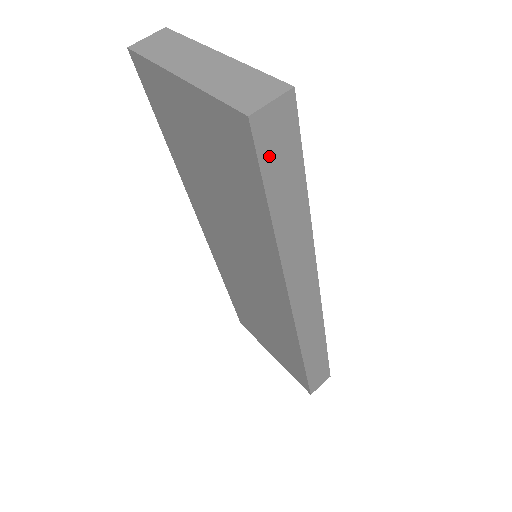
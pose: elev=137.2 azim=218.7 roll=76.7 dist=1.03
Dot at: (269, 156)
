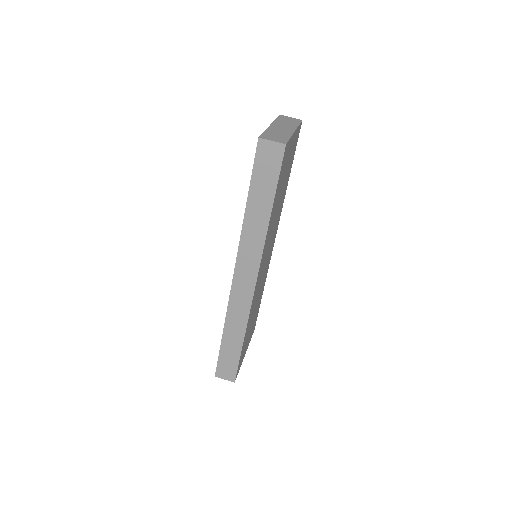
Dot at: (260, 165)
